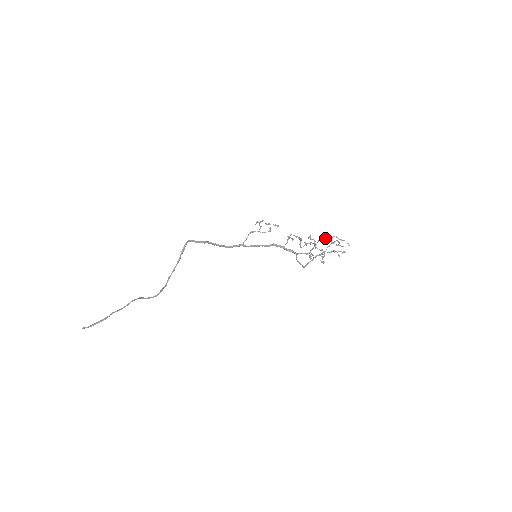
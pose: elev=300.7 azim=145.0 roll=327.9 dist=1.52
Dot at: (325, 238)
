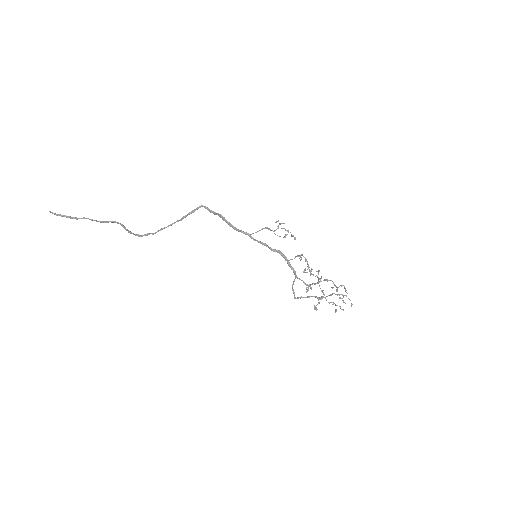
Dot at: occluded
